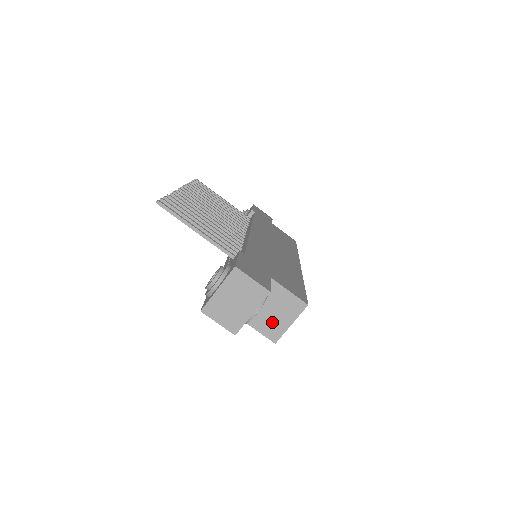
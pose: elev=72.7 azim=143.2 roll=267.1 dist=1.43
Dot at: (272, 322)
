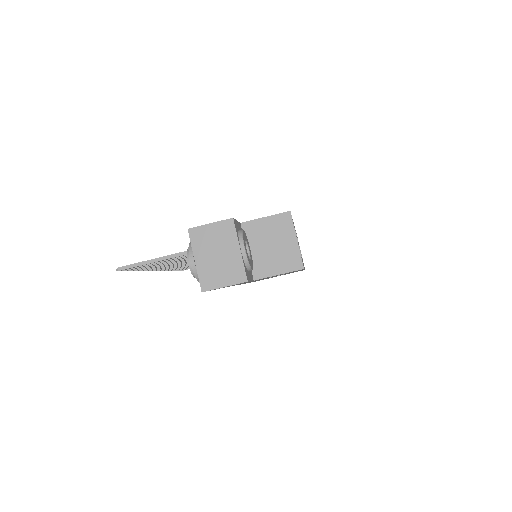
Dot at: (281, 255)
